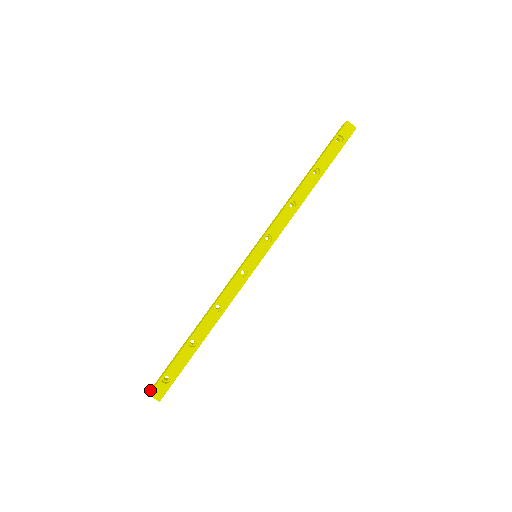
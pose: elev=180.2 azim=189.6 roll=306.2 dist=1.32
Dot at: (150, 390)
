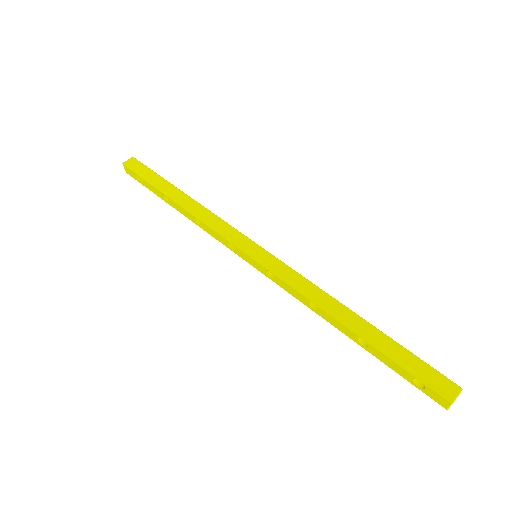
Dot at: (131, 158)
